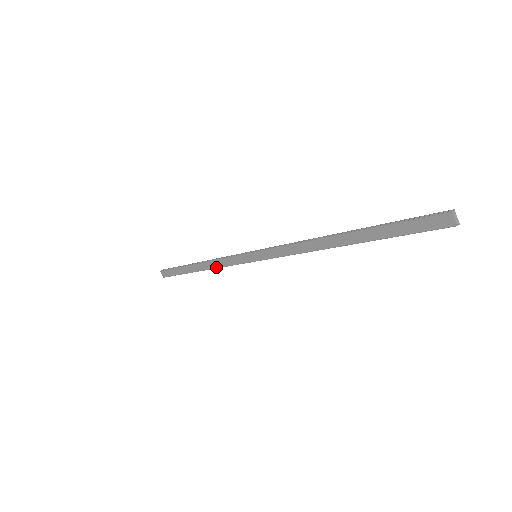
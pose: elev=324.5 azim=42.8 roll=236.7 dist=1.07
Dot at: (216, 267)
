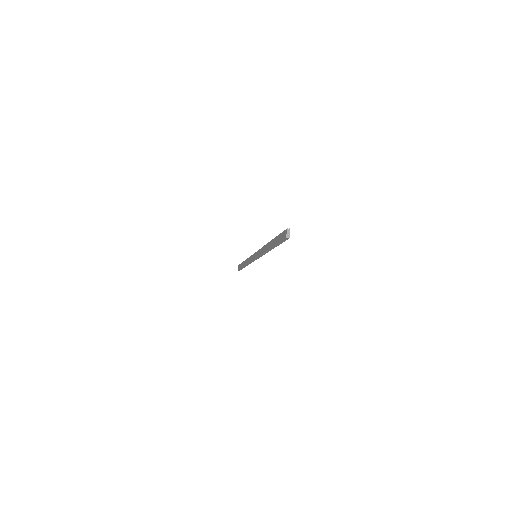
Dot at: occluded
